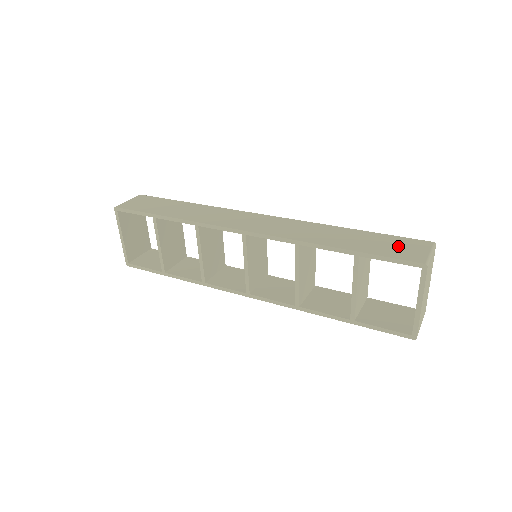
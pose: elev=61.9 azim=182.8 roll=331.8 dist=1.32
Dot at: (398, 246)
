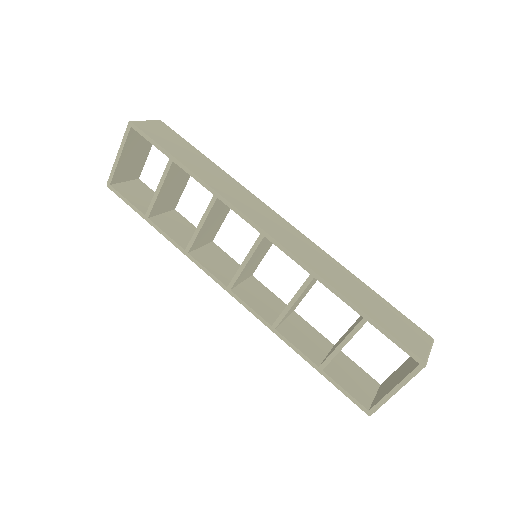
Dot at: (404, 328)
